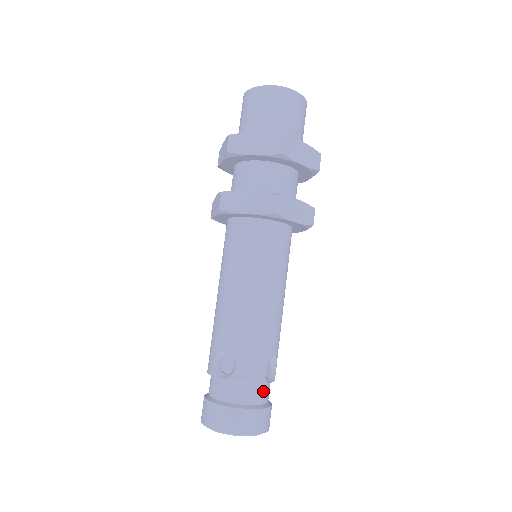
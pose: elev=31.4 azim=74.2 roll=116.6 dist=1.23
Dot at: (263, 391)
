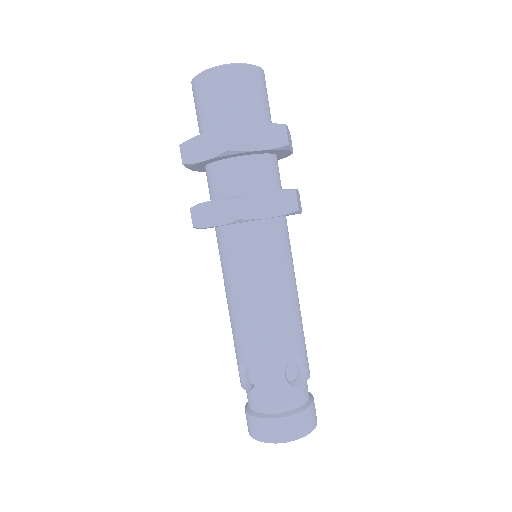
Dot at: (293, 396)
